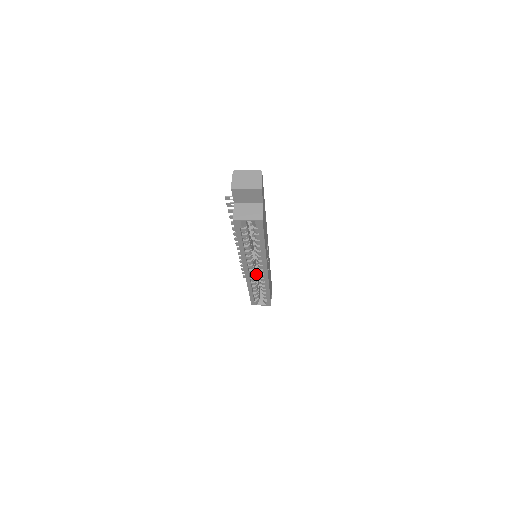
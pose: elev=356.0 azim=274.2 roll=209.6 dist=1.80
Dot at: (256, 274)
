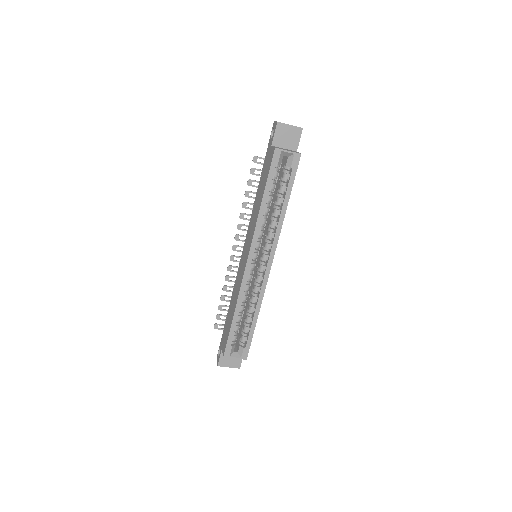
Dot at: occluded
